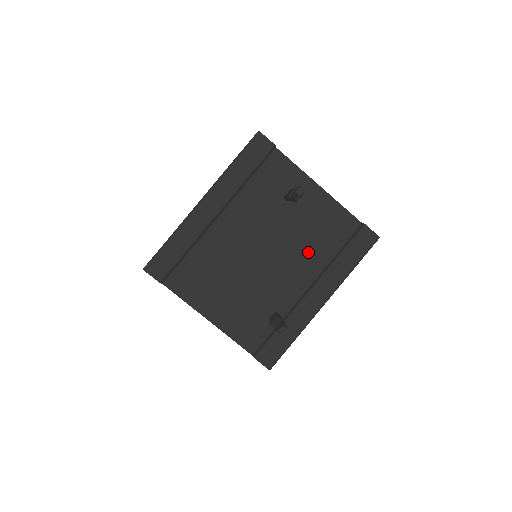
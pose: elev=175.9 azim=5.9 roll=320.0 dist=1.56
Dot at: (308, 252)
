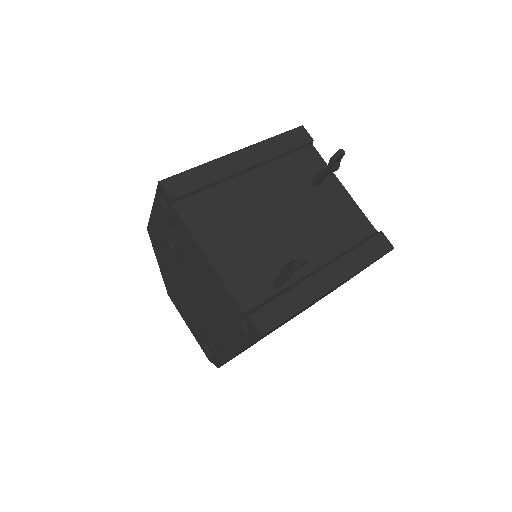
Dot at: (325, 236)
